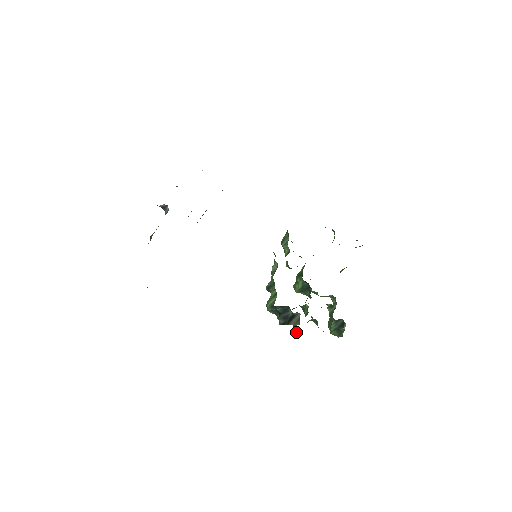
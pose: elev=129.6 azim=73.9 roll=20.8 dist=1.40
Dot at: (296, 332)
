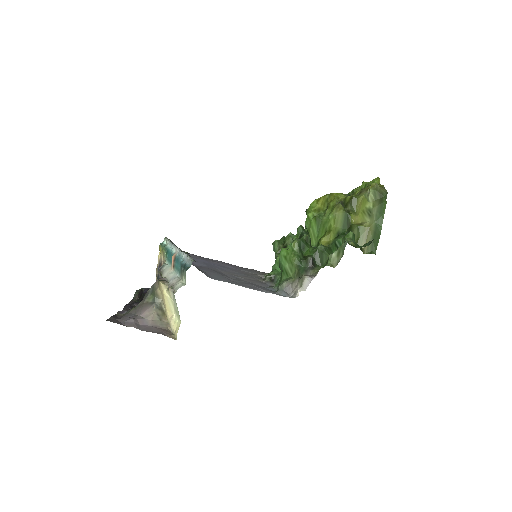
Dot at: occluded
